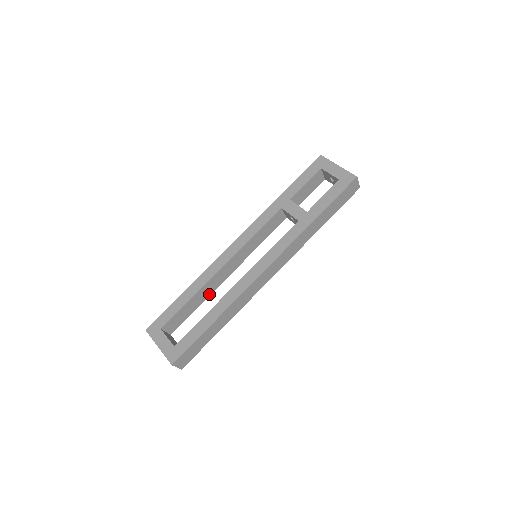
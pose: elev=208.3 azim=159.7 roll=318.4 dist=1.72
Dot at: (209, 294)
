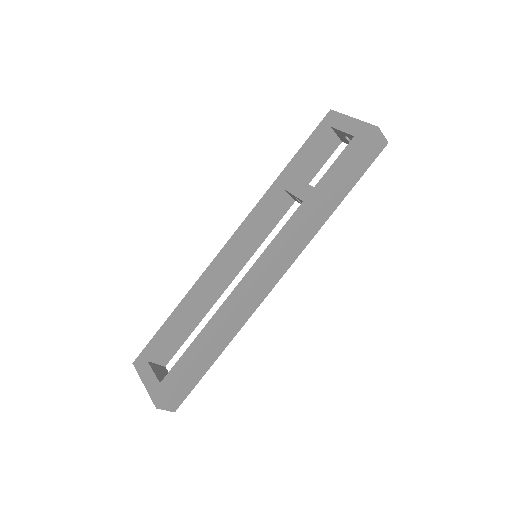
Dot at: (206, 311)
